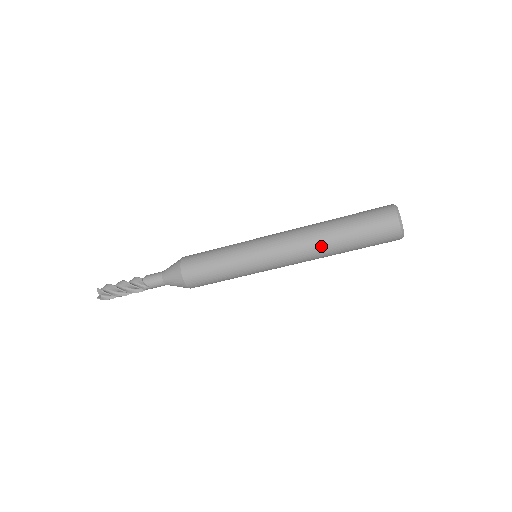
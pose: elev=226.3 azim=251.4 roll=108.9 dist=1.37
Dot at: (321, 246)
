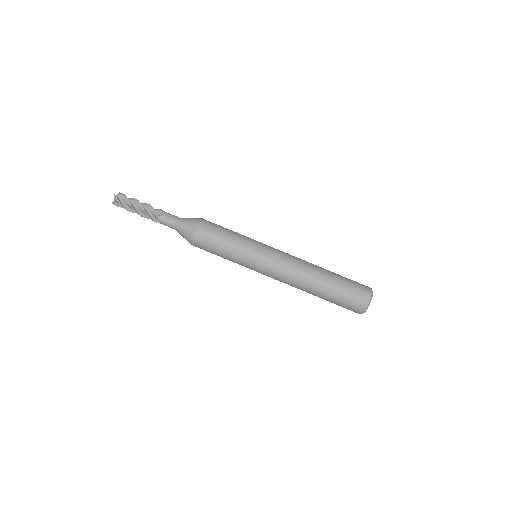
Dot at: (313, 270)
